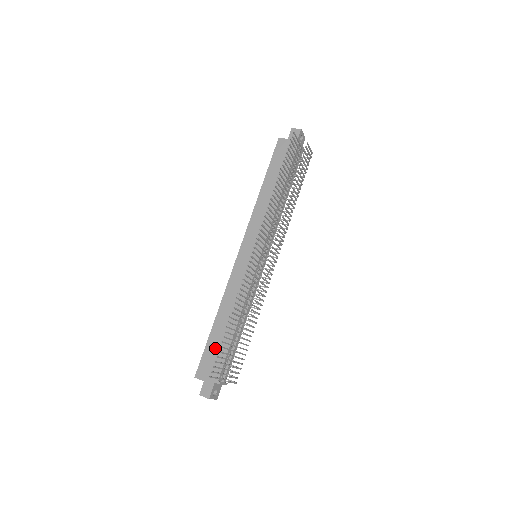
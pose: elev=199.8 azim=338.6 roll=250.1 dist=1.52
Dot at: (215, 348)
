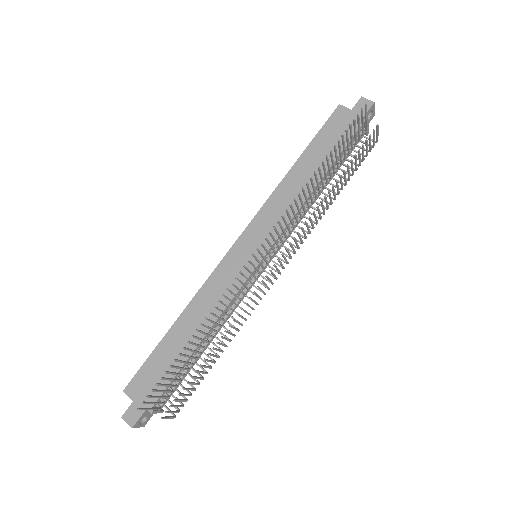
Dot at: (162, 362)
